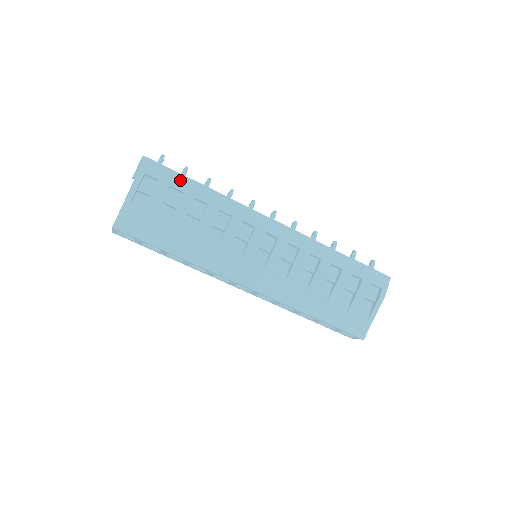
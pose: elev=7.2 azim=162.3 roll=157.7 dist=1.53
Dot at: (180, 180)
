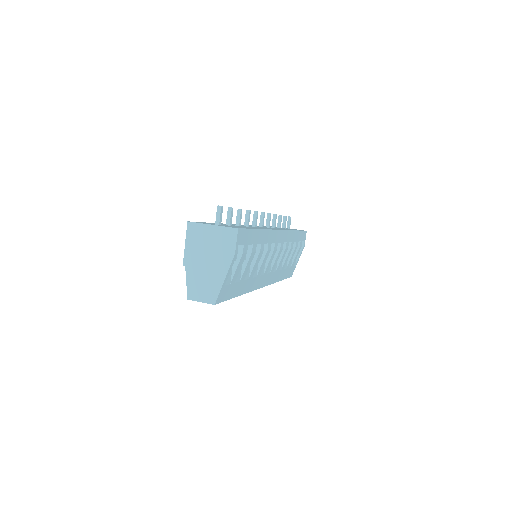
Dot at: (251, 235)
